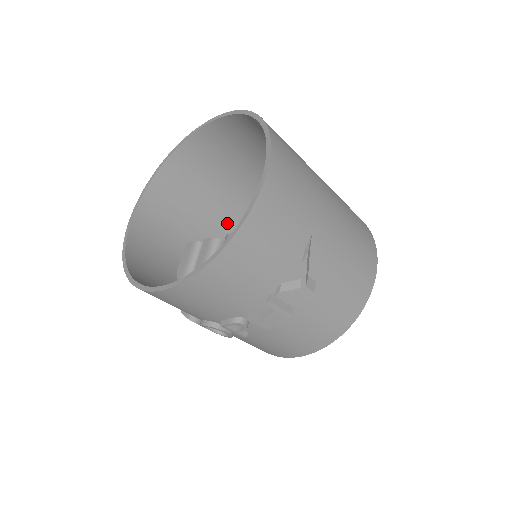
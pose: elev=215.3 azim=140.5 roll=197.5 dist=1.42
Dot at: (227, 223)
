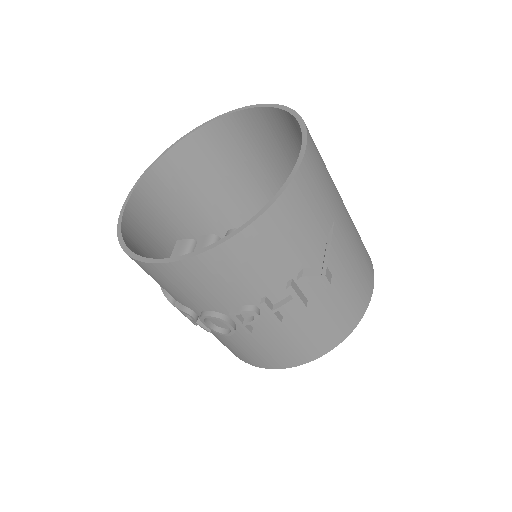
Dot at: (214, 231)
